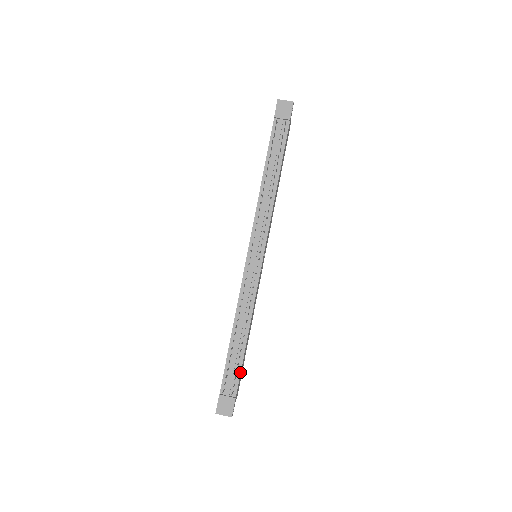
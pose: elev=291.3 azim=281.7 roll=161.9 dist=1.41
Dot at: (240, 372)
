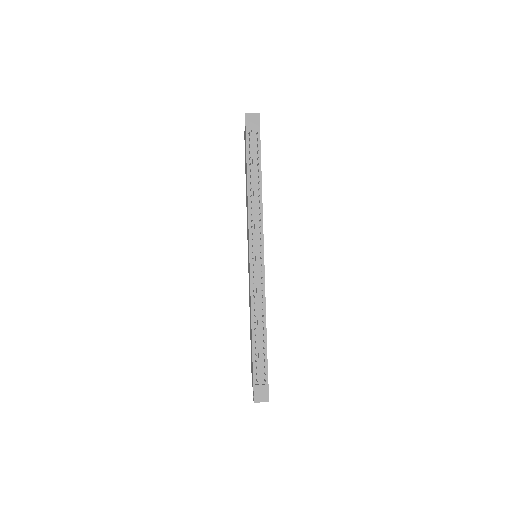
Dot at: (267, 361)
